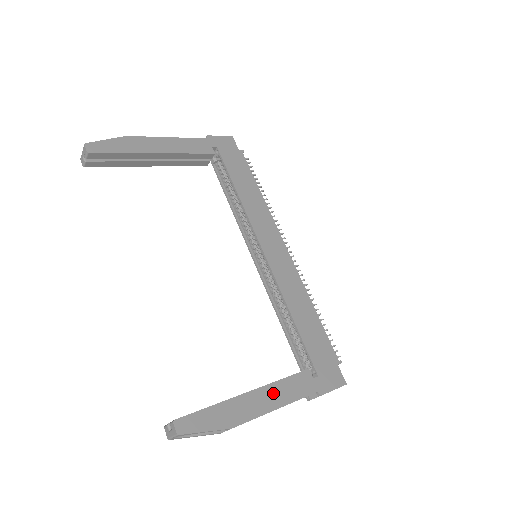
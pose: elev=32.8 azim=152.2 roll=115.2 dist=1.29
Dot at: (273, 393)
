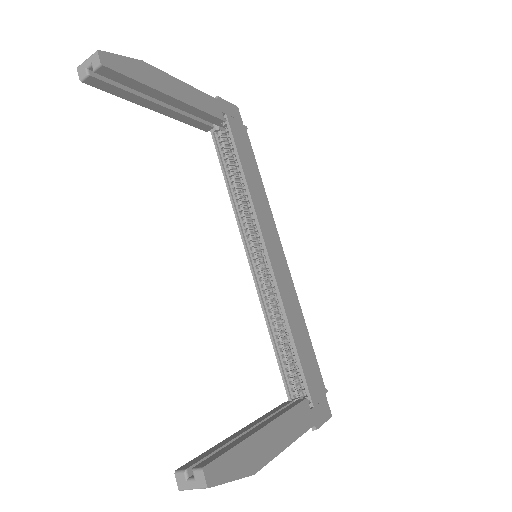
Dot at: (284, 427)
